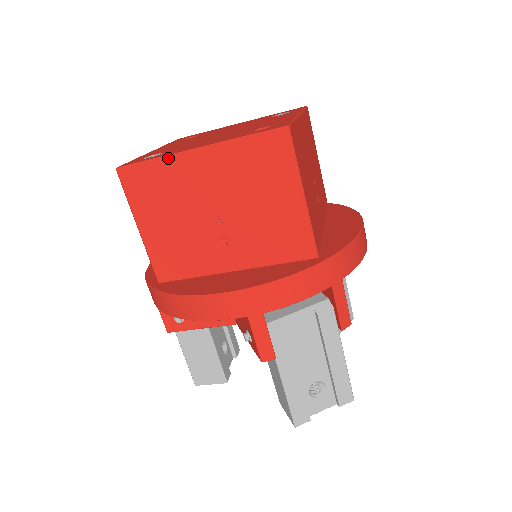
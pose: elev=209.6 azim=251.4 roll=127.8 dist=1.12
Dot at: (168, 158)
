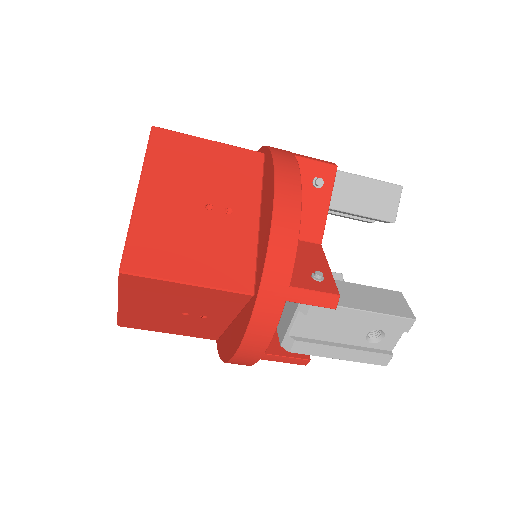
Dot at: (120, 313)
